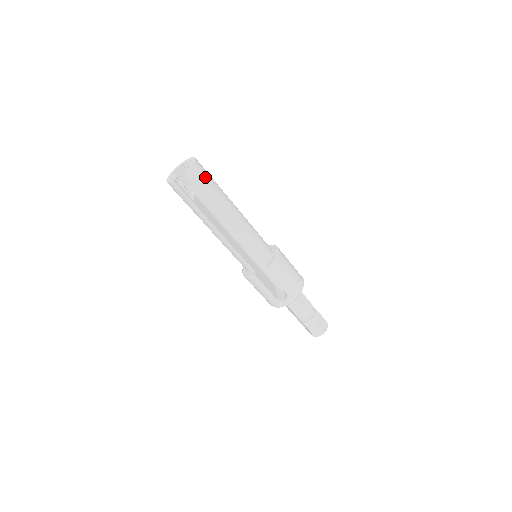
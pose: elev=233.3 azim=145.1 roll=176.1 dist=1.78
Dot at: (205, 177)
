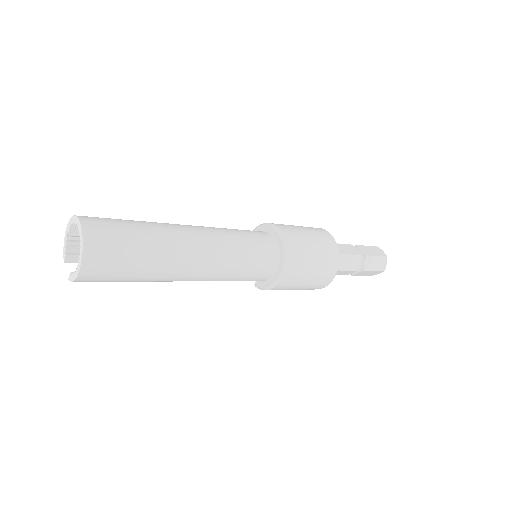
Dot at: (108, 279)
